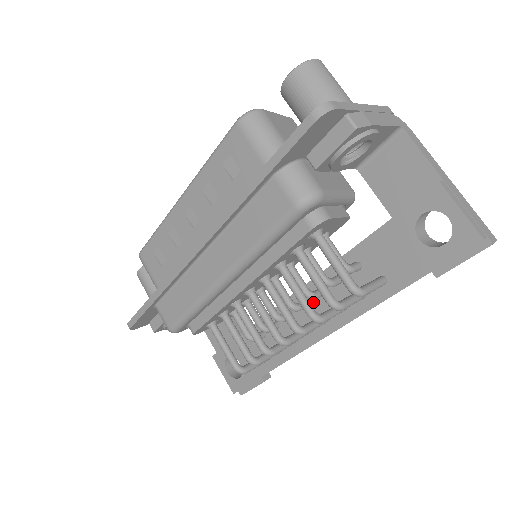
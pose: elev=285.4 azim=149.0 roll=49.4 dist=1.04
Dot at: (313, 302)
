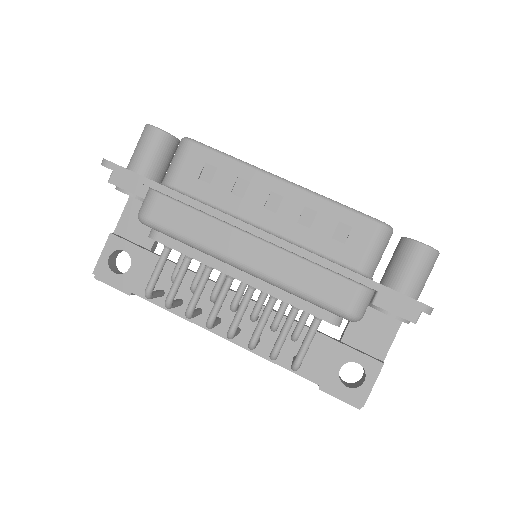
Dot at: occluded
